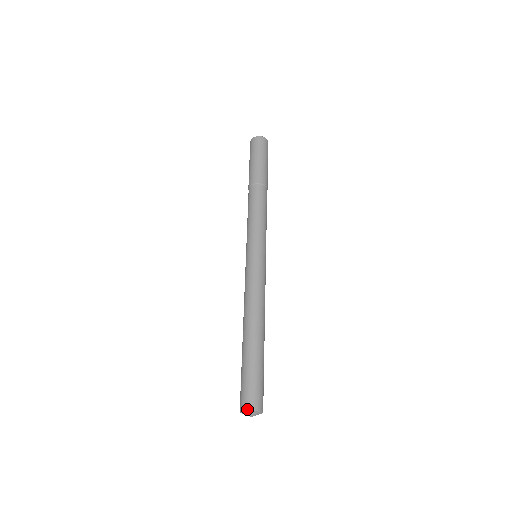
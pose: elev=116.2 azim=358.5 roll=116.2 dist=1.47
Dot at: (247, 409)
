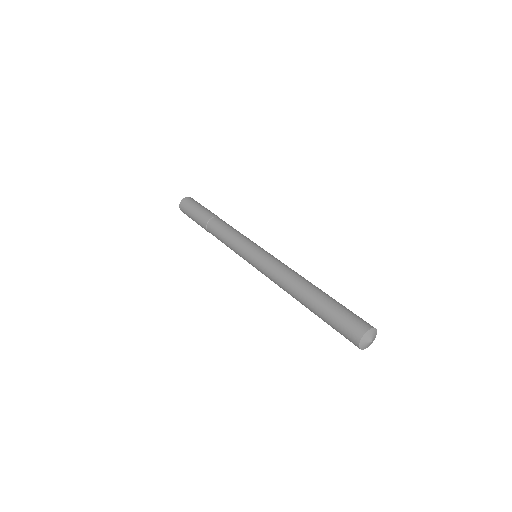
Dot at: (360, 336)
